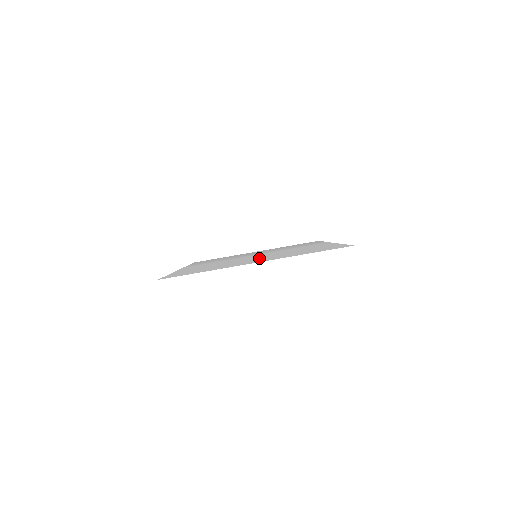
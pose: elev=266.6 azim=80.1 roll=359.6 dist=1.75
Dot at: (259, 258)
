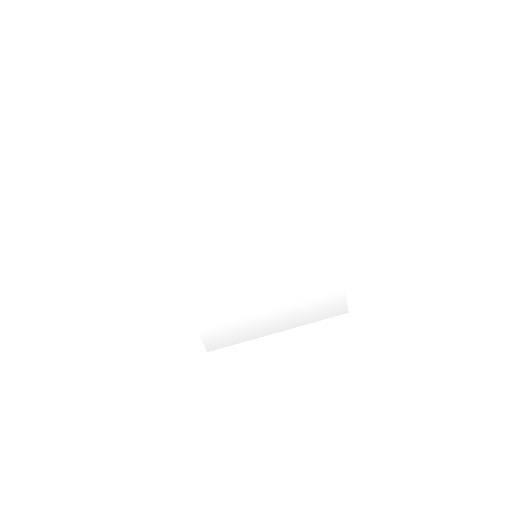
Dot at: (245, 206)
